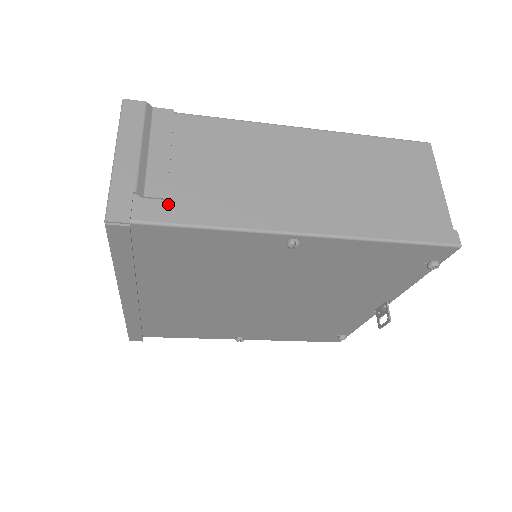
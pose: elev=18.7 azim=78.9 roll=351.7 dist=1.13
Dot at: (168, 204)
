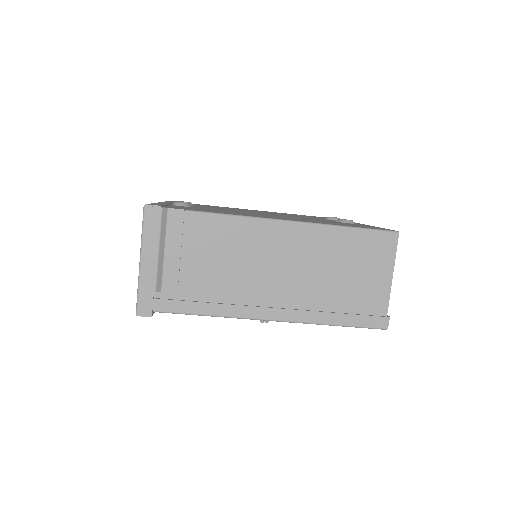
Dot at: (178, 296)
